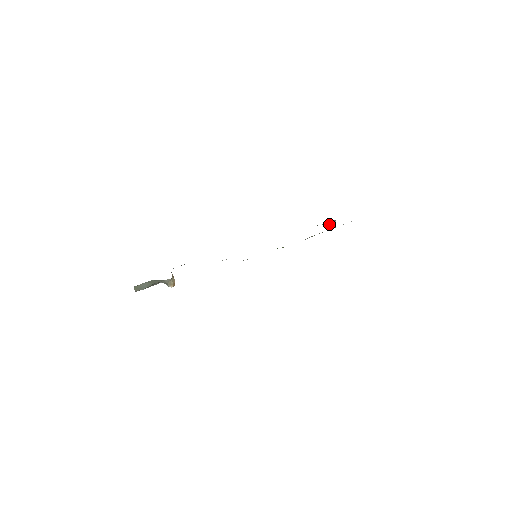
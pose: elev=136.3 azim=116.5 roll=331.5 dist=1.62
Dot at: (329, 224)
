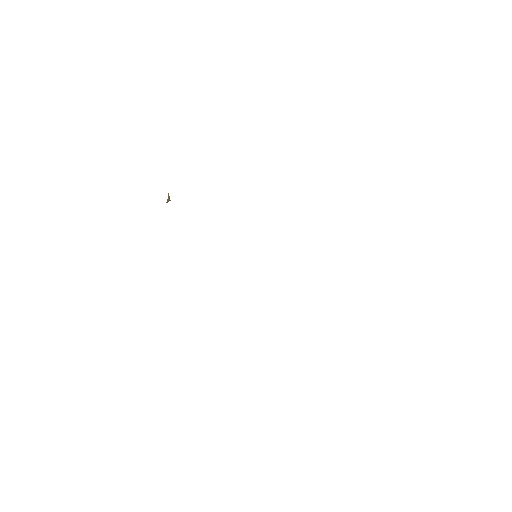
Dot at: occluded
